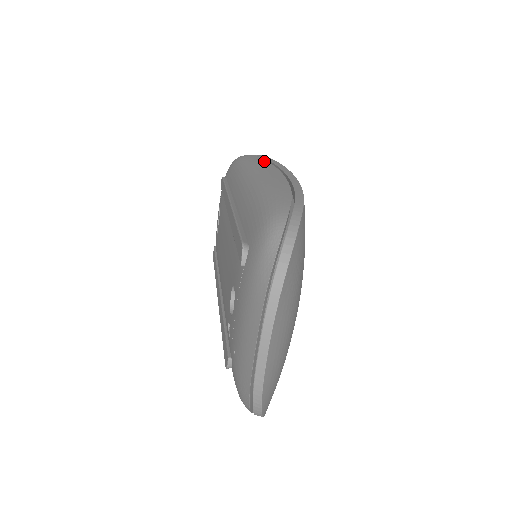
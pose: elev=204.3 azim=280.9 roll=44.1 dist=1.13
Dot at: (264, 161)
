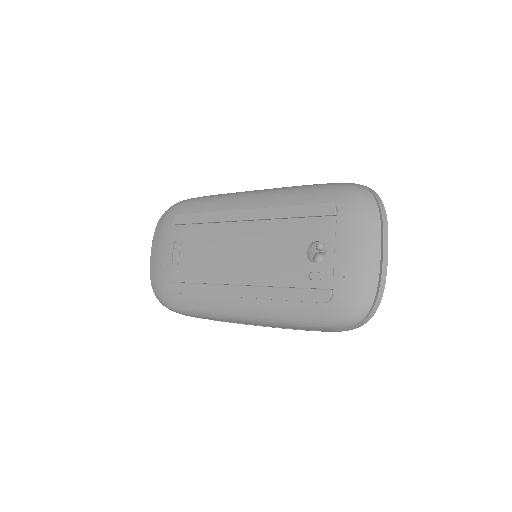
Dot at: occluded
